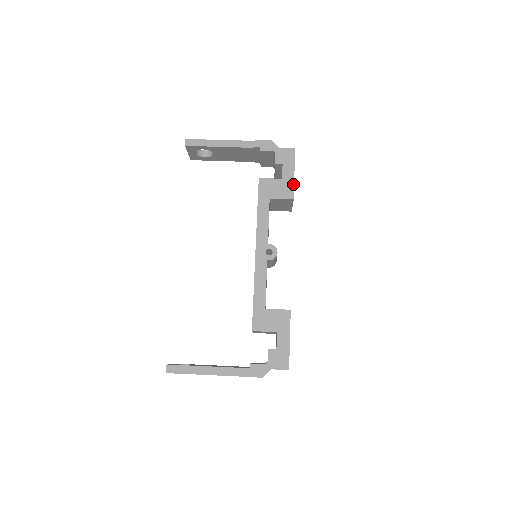
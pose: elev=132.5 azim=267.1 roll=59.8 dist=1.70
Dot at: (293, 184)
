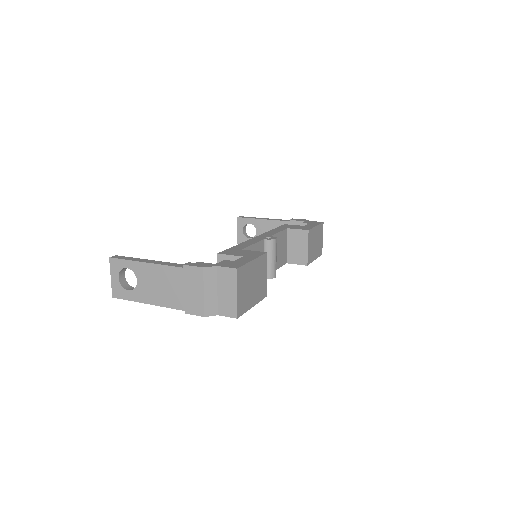
Dot at: (312, 227)
